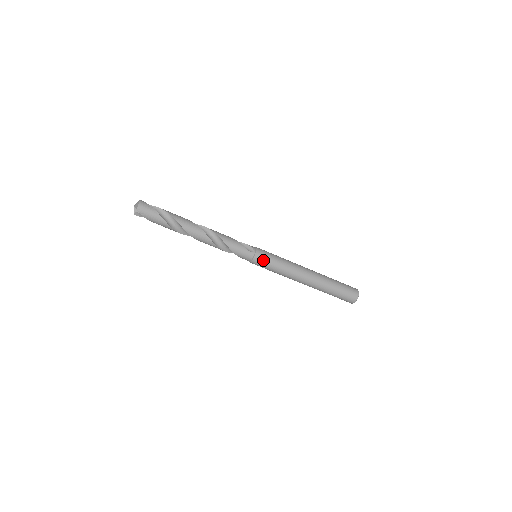
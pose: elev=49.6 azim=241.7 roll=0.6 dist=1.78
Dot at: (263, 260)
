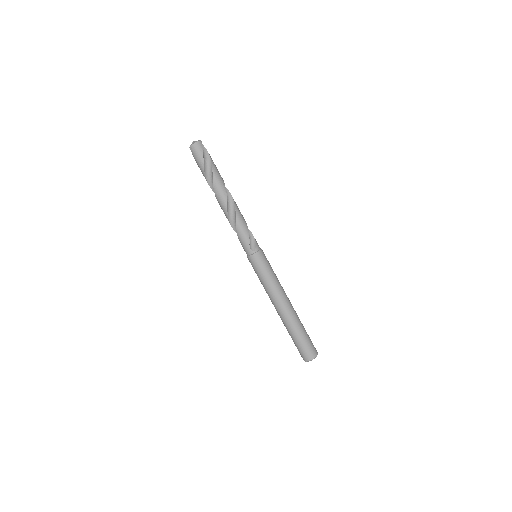
Dot at: (255, 264)
